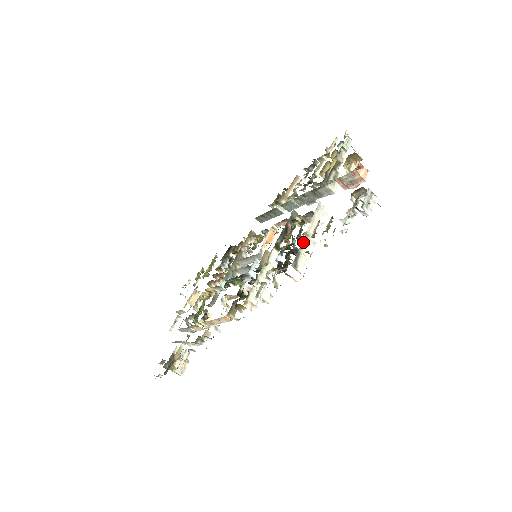
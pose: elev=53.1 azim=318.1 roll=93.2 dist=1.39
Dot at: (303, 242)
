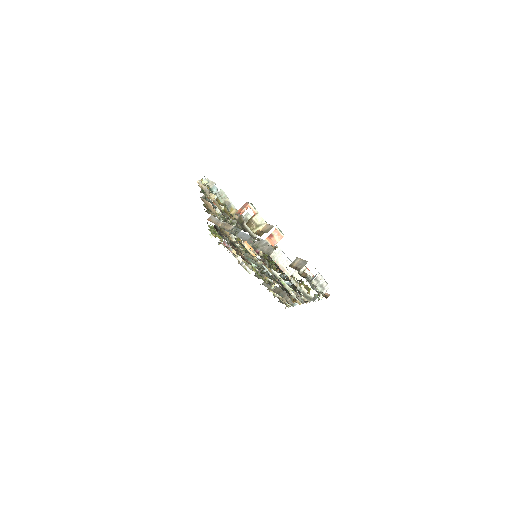
Dot at: (296, 286)
